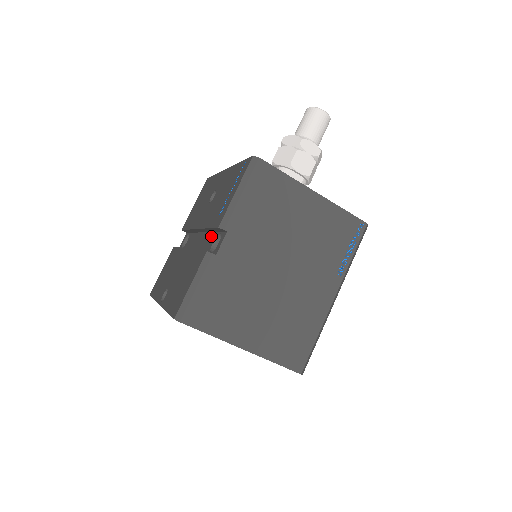
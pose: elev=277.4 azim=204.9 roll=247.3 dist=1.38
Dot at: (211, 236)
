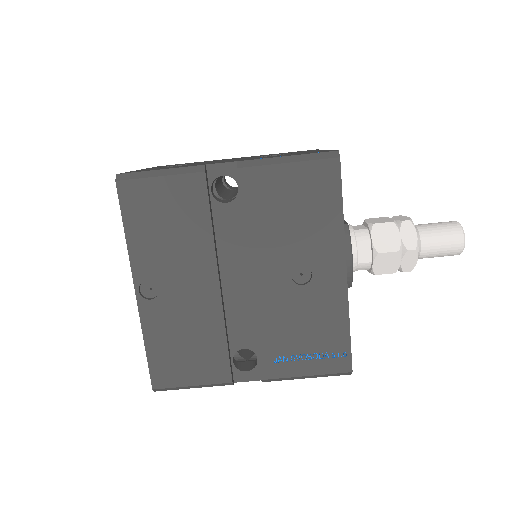
Dot at: (250, 329)
